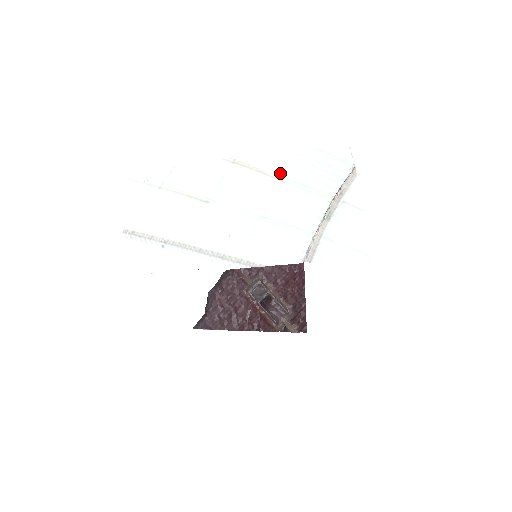
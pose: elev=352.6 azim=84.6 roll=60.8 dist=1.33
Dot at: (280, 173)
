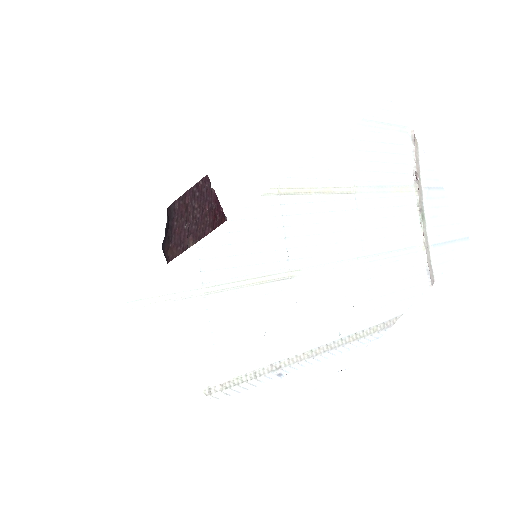
Dot at: (346, 182)
